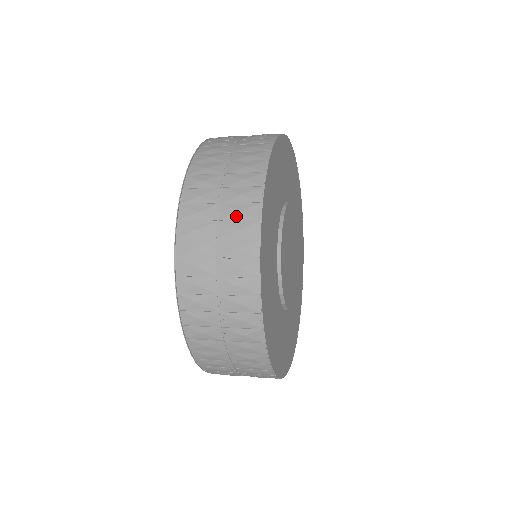
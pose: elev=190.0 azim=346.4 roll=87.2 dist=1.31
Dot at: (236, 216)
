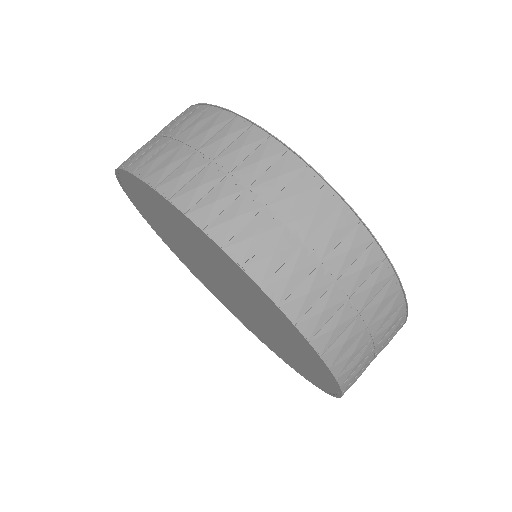
Dot at: (298, 202)
